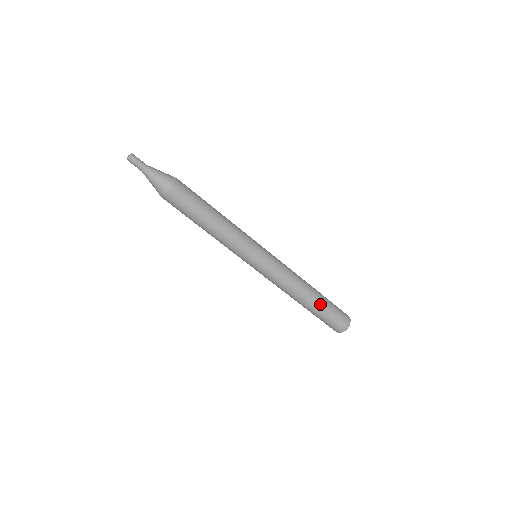
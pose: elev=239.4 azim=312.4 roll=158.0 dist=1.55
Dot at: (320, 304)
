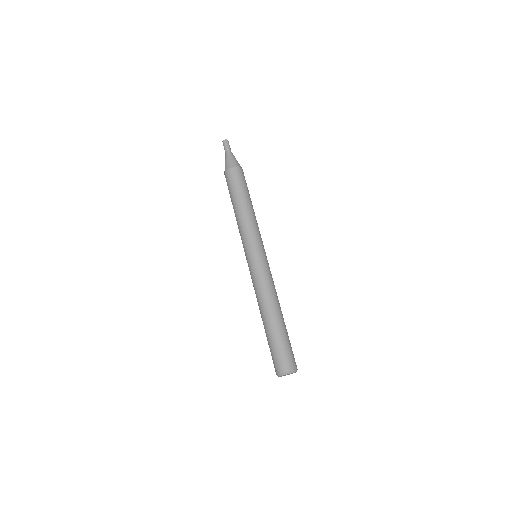
Dot at: occluded
